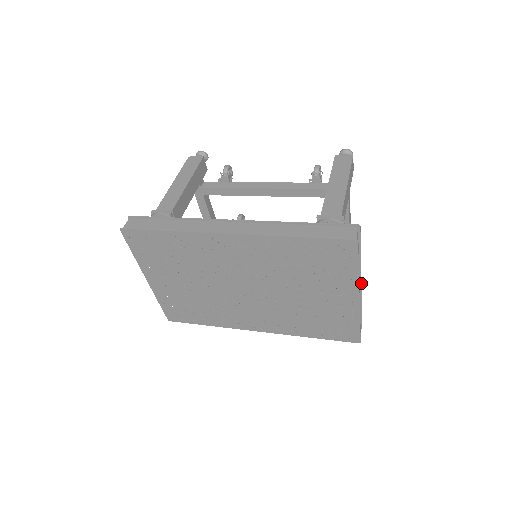
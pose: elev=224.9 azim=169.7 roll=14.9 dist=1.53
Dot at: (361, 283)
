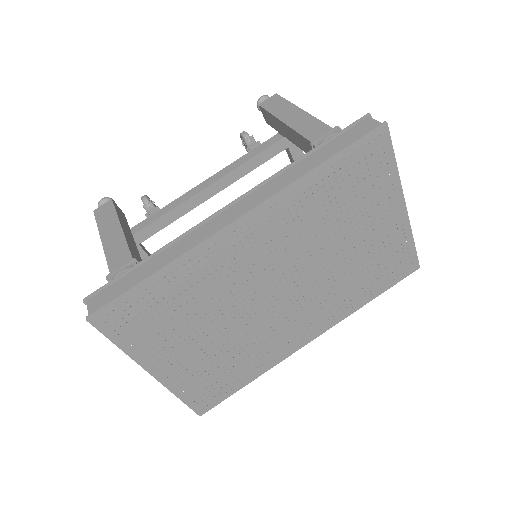
Dot at: occluded
